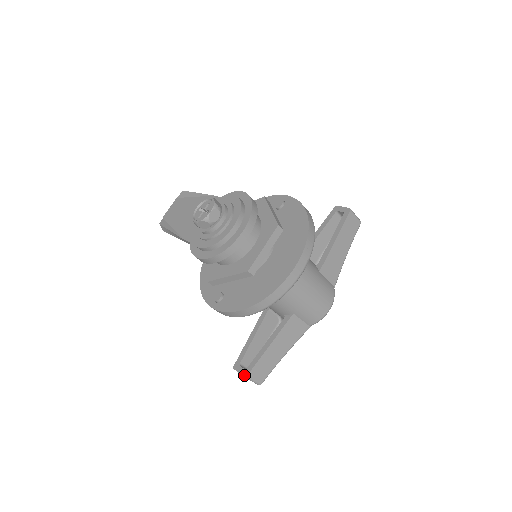
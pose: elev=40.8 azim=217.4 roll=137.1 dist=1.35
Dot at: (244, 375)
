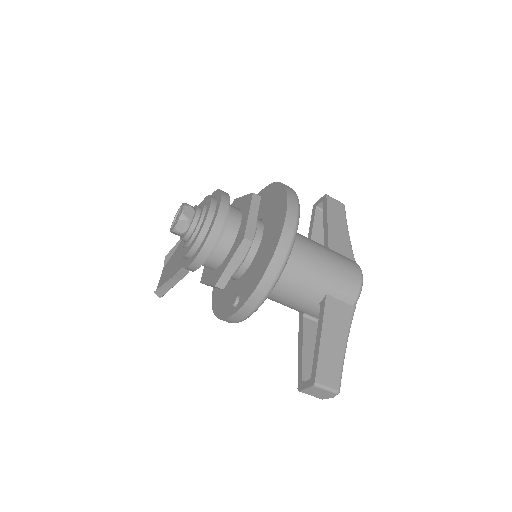
Dot at: (312, 384)
